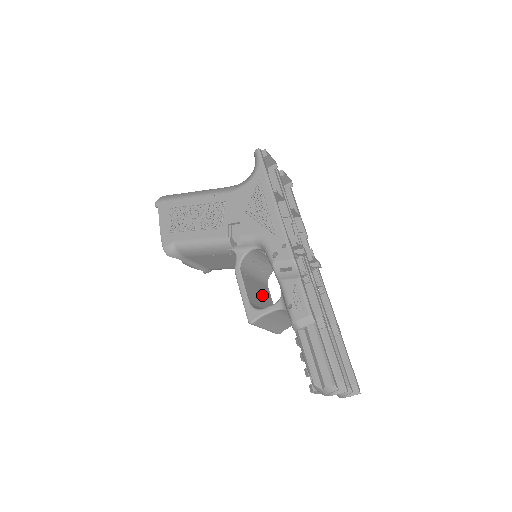
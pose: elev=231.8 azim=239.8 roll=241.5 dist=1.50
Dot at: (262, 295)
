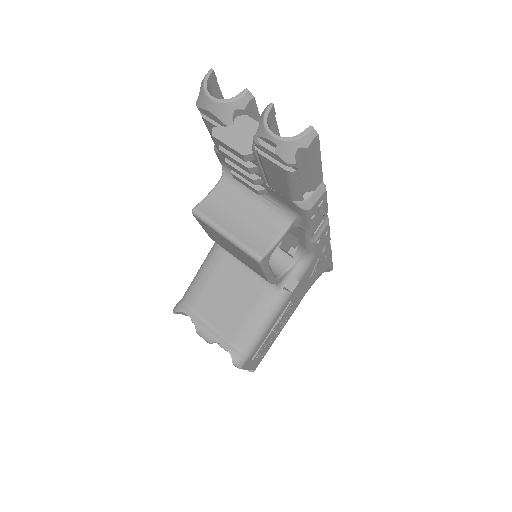
Dot at: occluded
